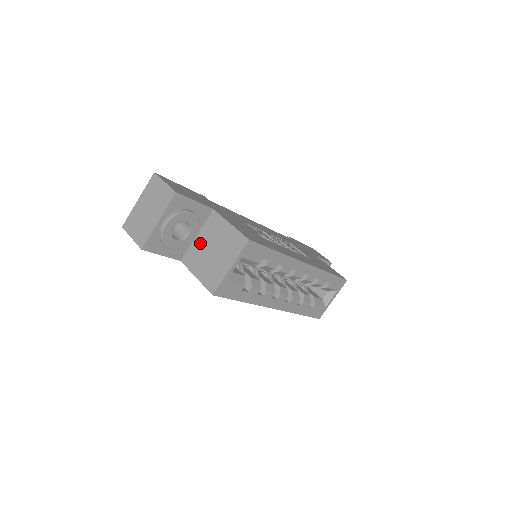
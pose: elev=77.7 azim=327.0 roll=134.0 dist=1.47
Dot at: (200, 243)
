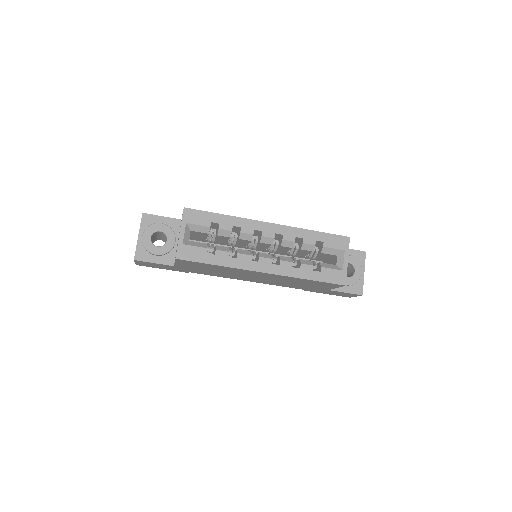
Dot at: (177, 244)
